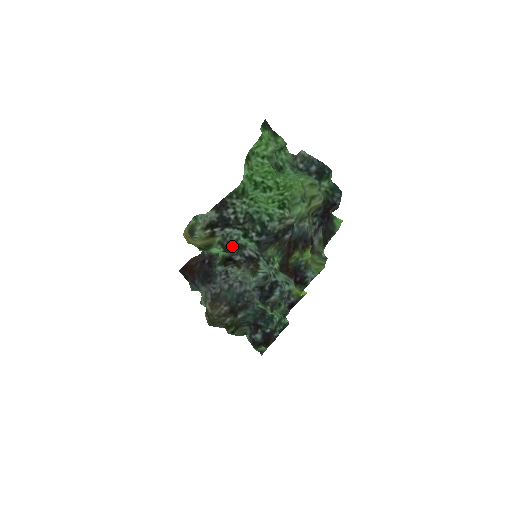
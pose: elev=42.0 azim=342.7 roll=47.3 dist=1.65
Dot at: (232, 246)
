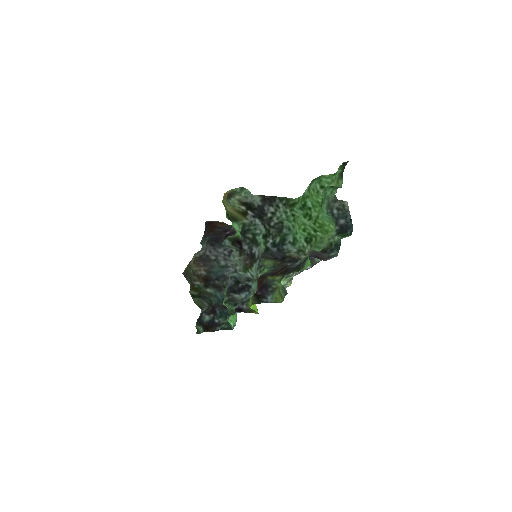
Dot at: (249, 235)
